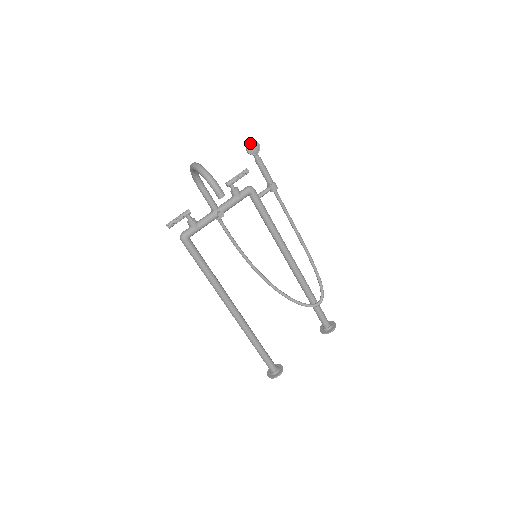
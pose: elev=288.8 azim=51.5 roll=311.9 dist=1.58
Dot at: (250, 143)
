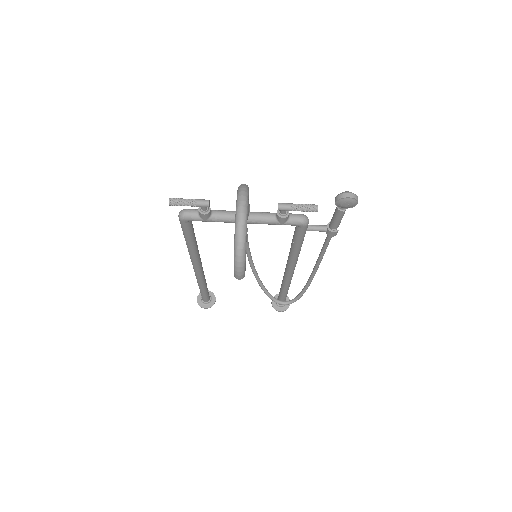
Dot at: (347, 198)
